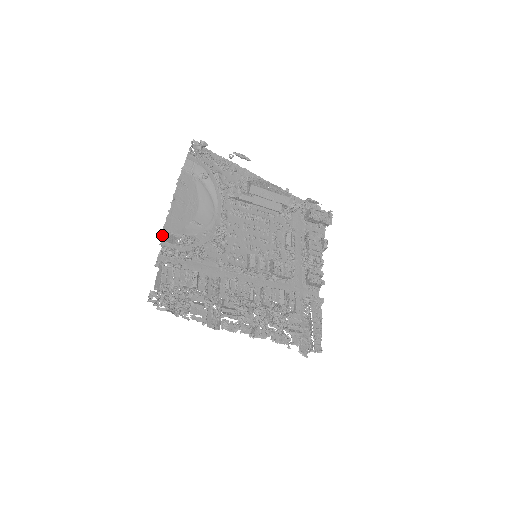
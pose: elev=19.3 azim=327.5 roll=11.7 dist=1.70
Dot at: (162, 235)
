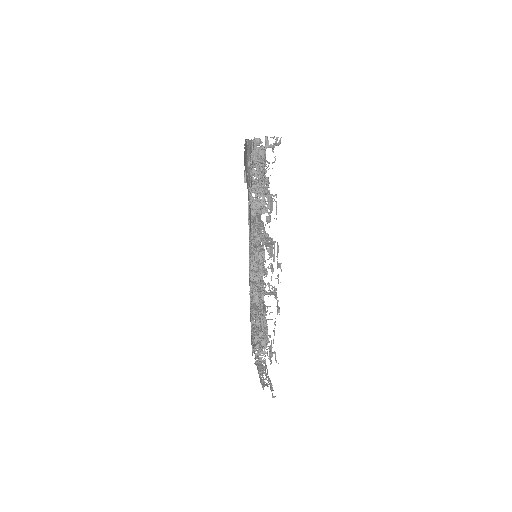
Dot at: occluded
